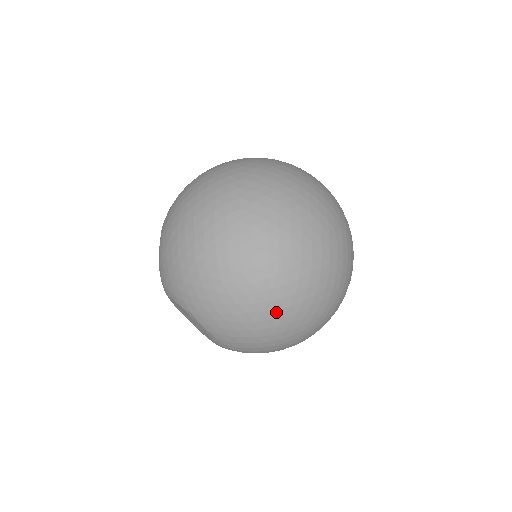
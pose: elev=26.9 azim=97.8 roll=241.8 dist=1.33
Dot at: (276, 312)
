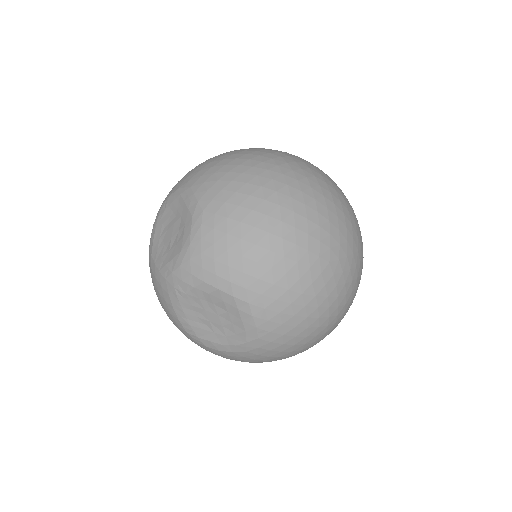
Dot at: (336, 309)
